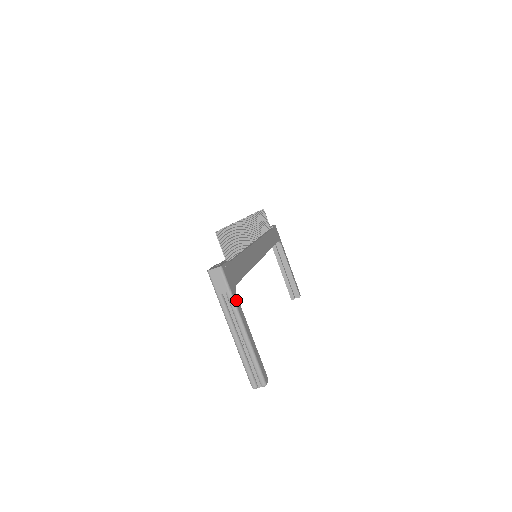
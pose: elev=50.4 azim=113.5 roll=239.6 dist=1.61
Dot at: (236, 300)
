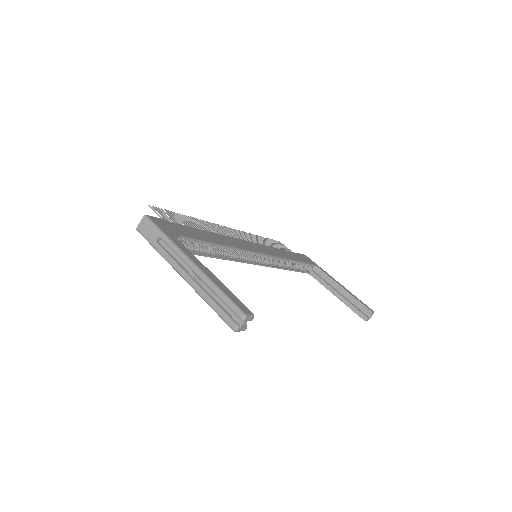
Dot at: (175, 241)
